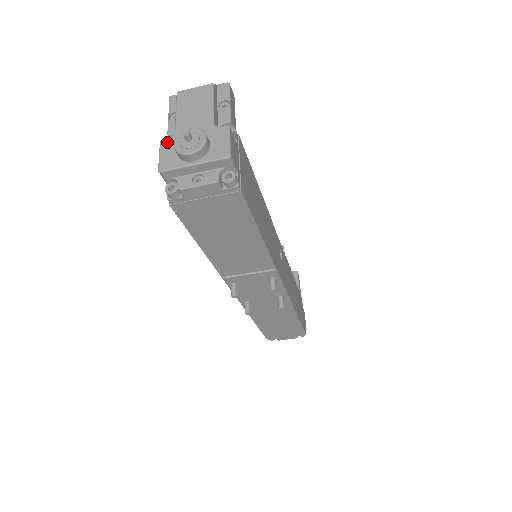
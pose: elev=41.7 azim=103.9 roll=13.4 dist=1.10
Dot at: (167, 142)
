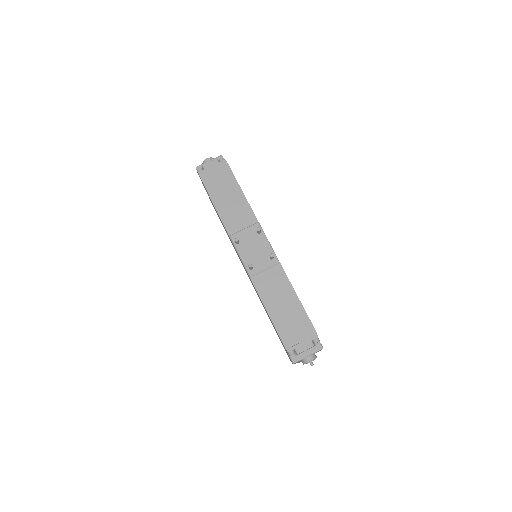
Dot at: occluded
